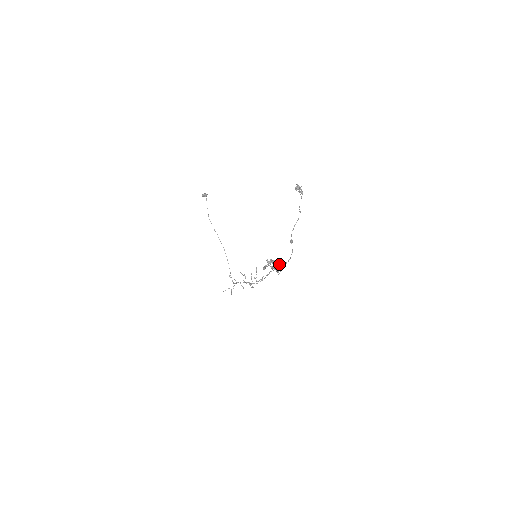
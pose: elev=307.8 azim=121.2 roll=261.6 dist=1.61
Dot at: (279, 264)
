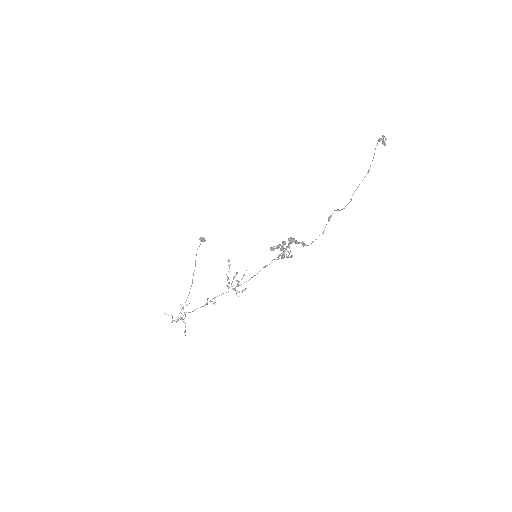
Dot at: (297, 243)
